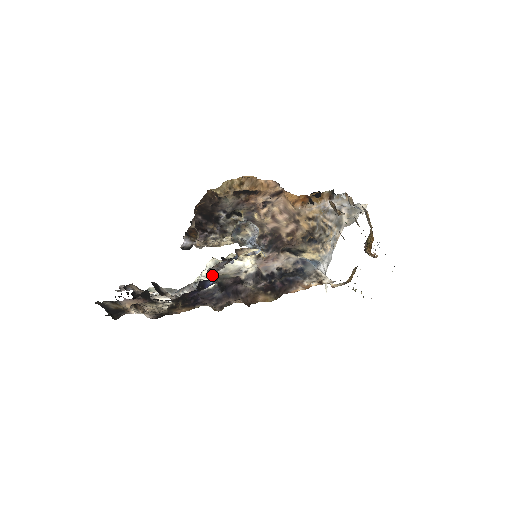
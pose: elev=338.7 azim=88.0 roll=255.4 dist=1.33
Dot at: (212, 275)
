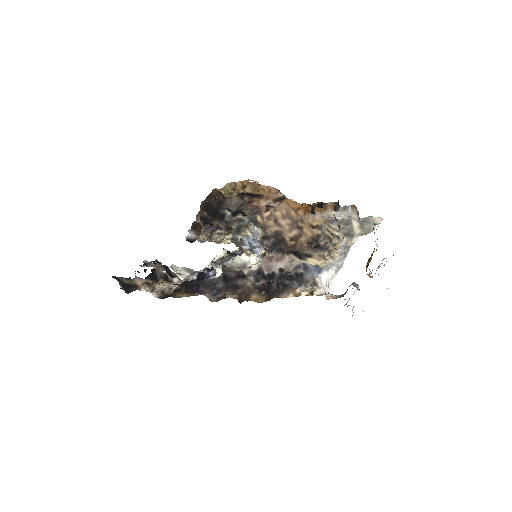
Dot at: (210, 269)
